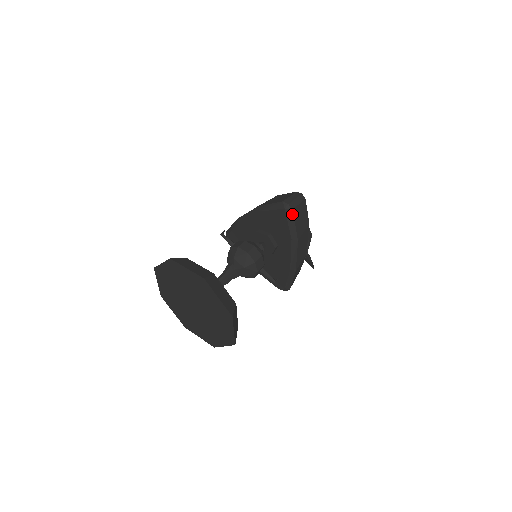
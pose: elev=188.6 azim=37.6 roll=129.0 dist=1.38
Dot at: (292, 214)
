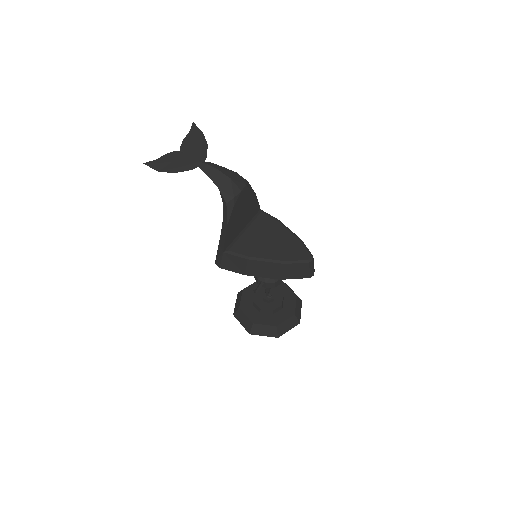
Dot at: occluded
